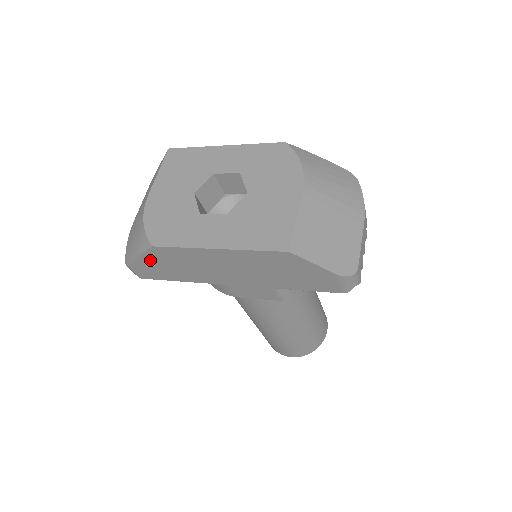
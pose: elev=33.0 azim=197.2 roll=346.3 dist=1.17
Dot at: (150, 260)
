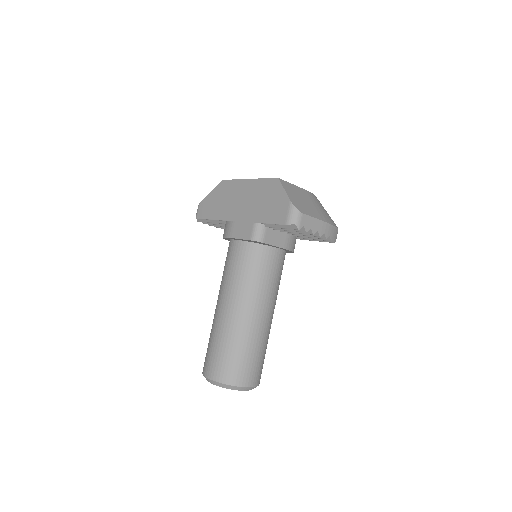
Dot at: (213, 195)
